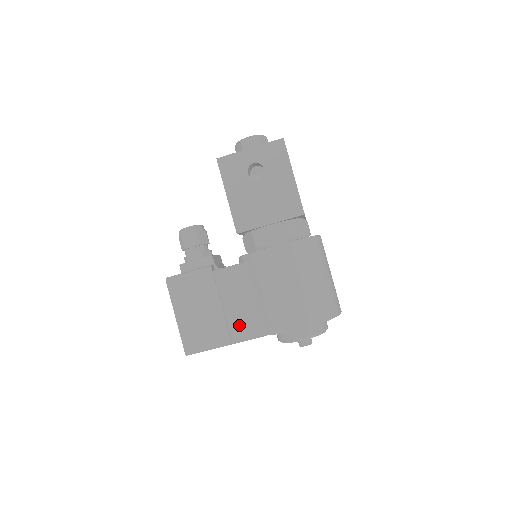
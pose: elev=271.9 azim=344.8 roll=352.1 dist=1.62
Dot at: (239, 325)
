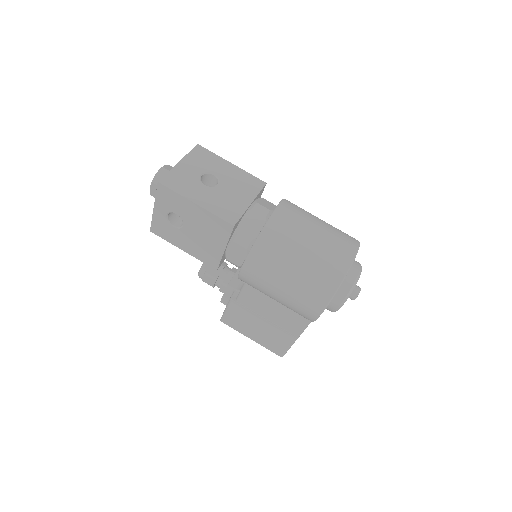
Dot at: (288, 324)
